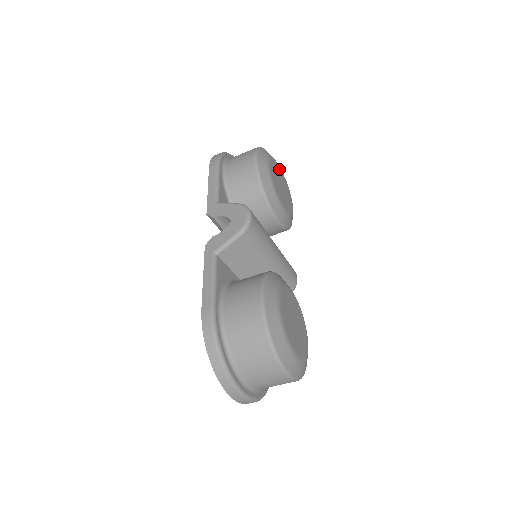
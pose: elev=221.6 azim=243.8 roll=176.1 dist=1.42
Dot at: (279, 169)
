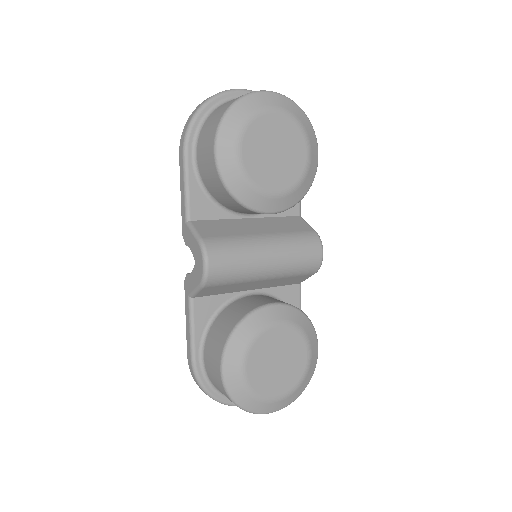
Dot at: (272, 118)
